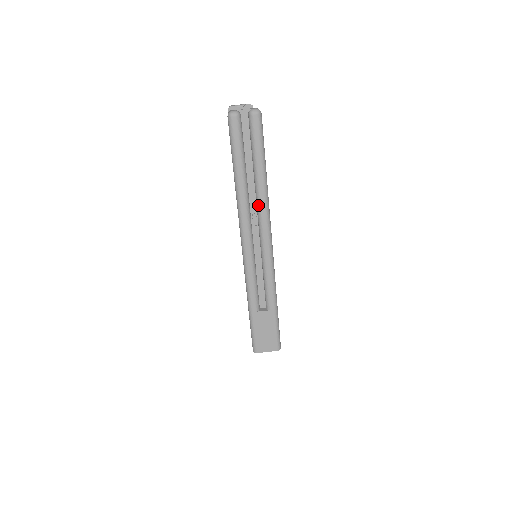
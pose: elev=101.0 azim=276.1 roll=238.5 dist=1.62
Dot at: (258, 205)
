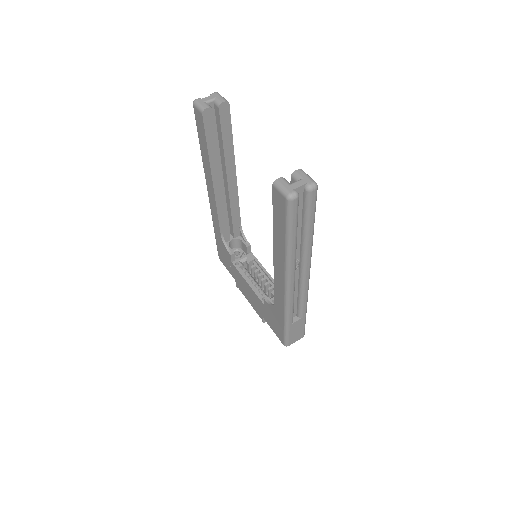
Dot at: (304, 256)
